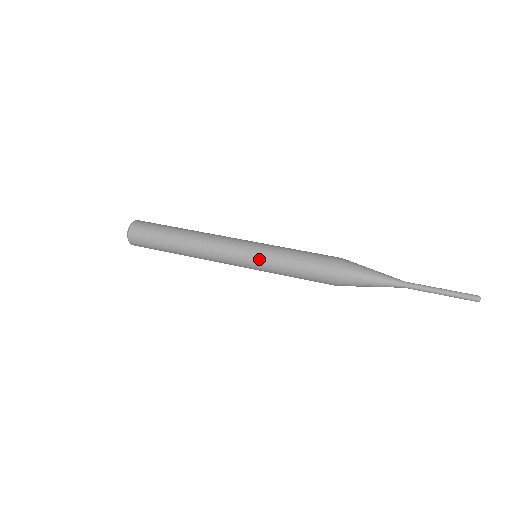
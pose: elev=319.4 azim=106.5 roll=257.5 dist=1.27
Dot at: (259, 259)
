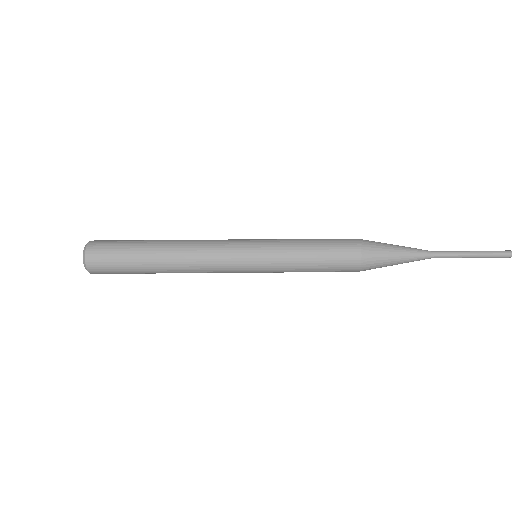
Dot at: (264, 272)
